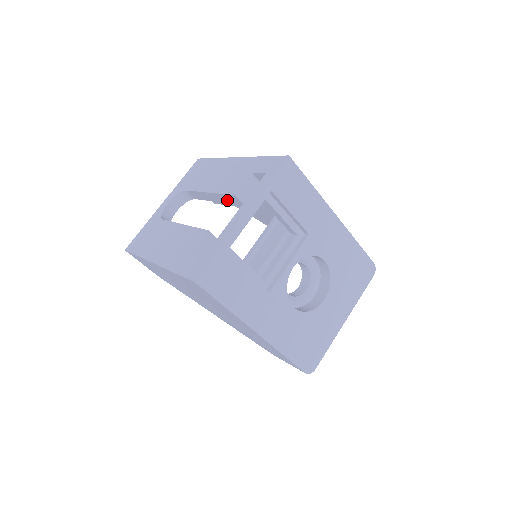
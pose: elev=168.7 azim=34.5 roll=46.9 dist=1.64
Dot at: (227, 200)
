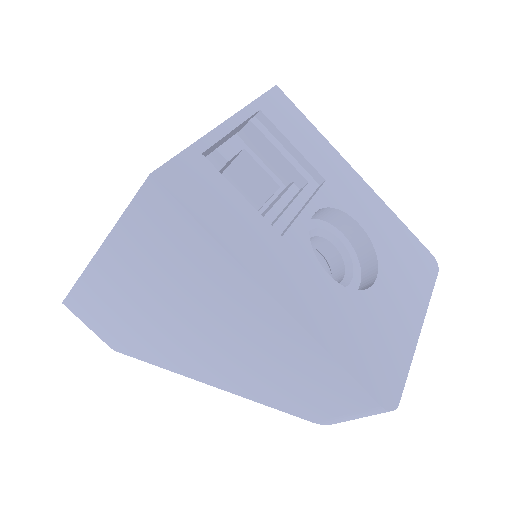
Dot at: occluded
